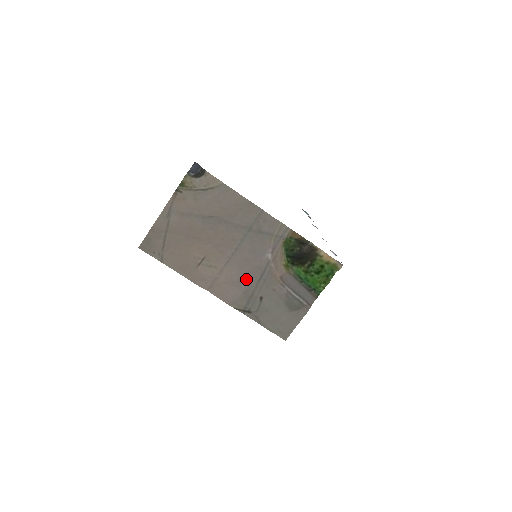
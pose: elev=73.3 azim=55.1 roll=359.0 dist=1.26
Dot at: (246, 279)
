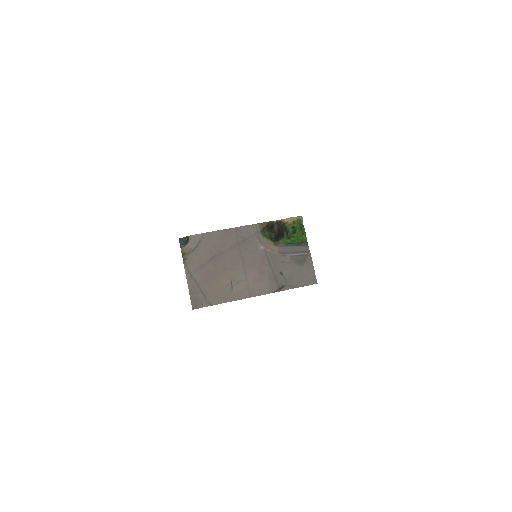
Dot at: (263, 271)
